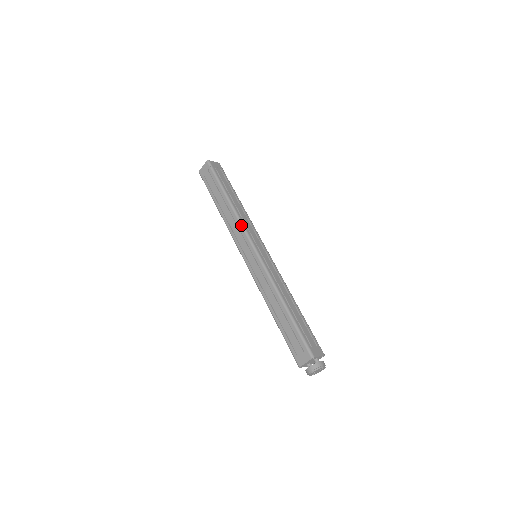
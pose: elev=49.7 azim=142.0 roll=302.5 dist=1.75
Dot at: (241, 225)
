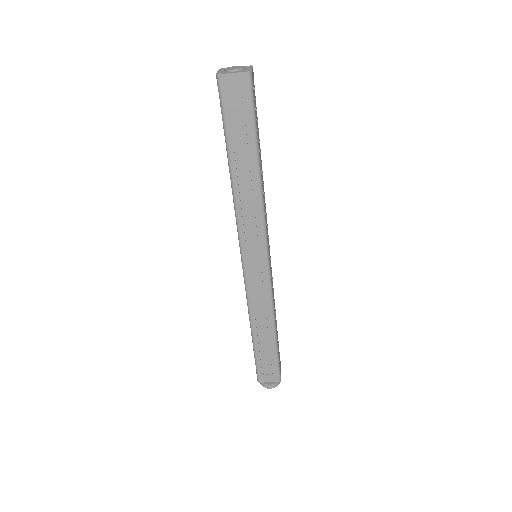
Dot at: (263, 221)
